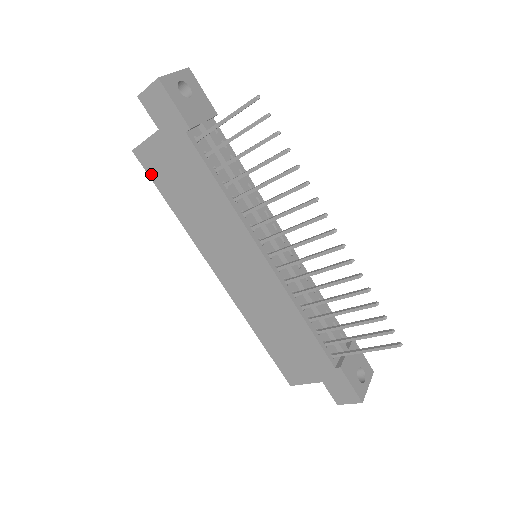
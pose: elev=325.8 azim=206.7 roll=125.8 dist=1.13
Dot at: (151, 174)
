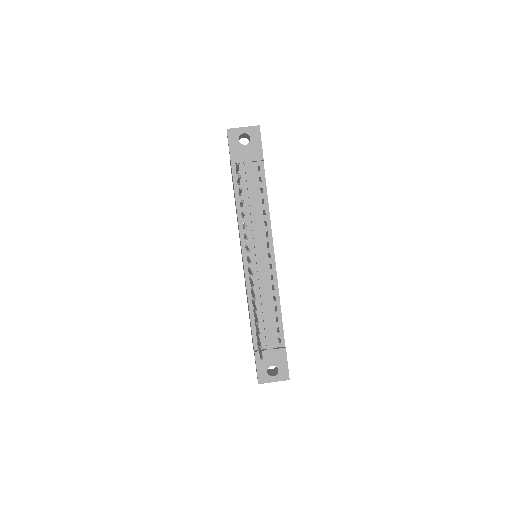
Dot at: occluded
